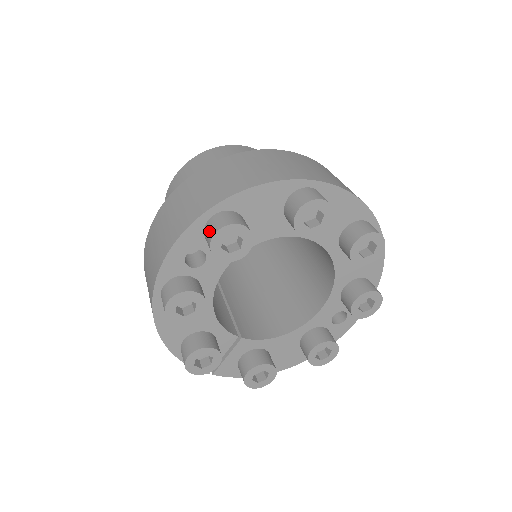
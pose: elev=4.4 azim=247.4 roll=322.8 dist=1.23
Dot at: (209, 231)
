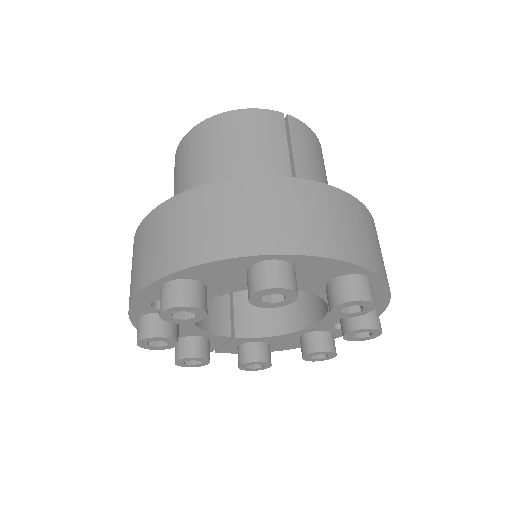
Dot at: (160, 302)
